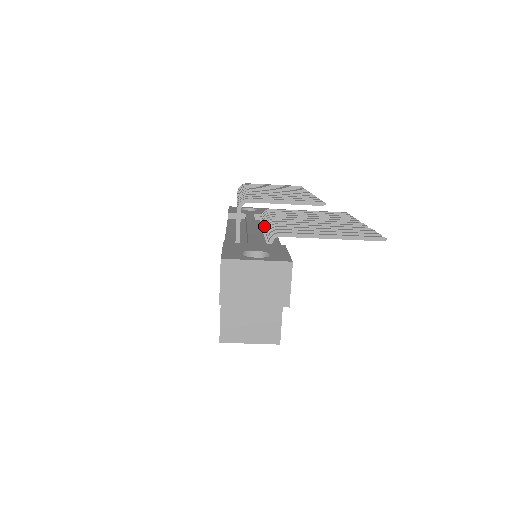
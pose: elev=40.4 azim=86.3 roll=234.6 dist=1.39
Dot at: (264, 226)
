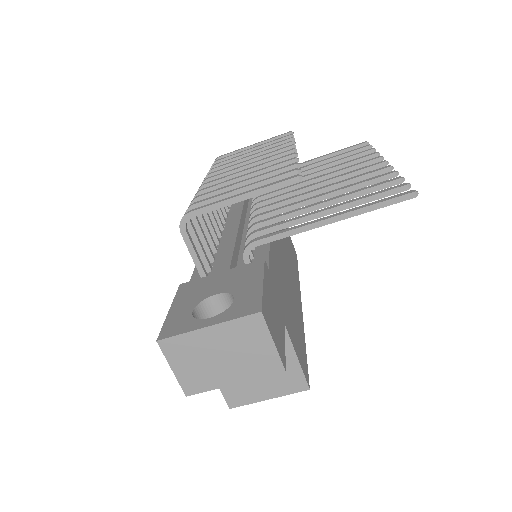
Dot at: occluded
